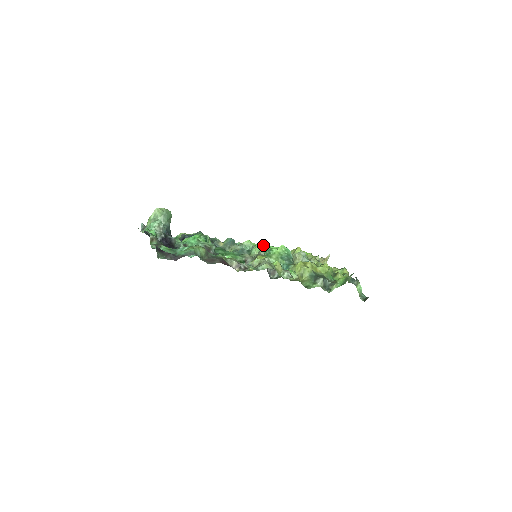
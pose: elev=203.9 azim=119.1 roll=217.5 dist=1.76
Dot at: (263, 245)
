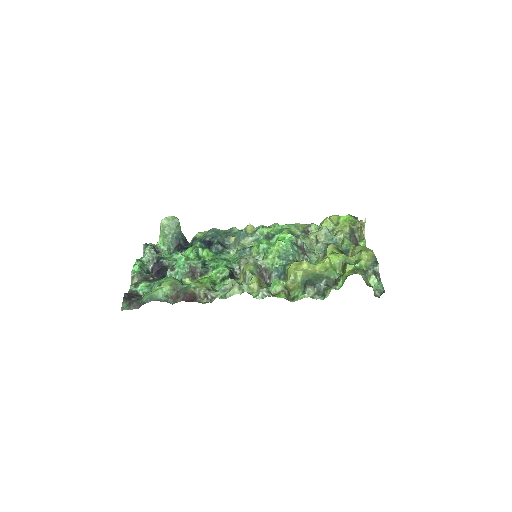
Dot at: (258, 245)
